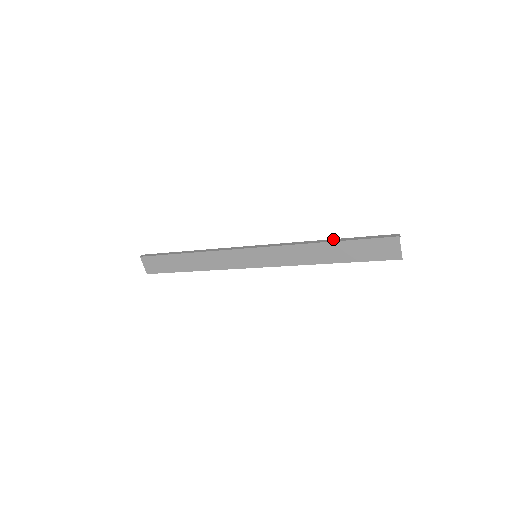
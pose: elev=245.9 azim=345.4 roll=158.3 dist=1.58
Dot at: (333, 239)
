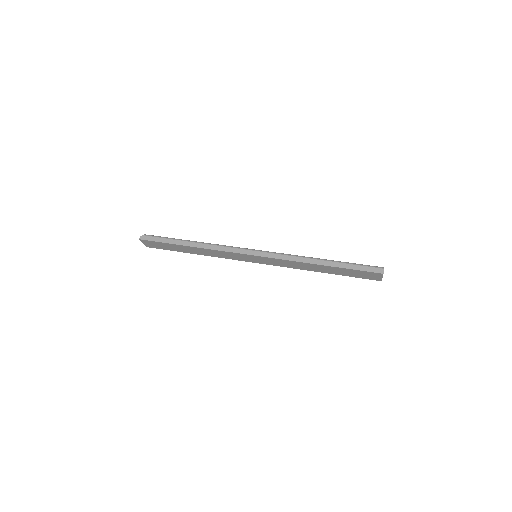
Dot at: (328, 262)
